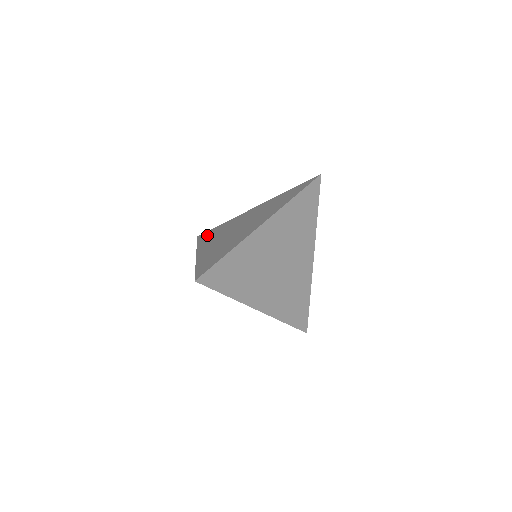
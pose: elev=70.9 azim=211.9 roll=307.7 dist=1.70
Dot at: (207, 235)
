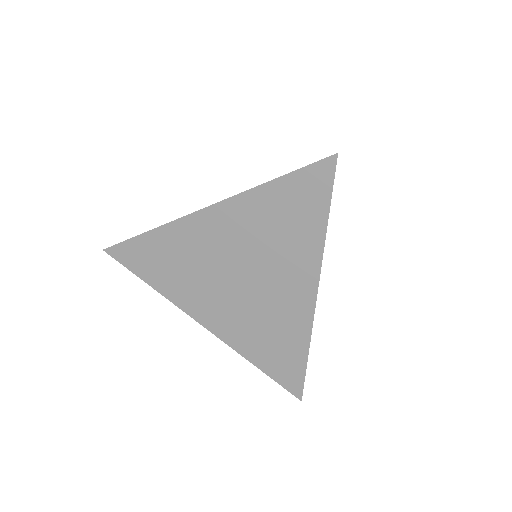
Dot at: occluded
